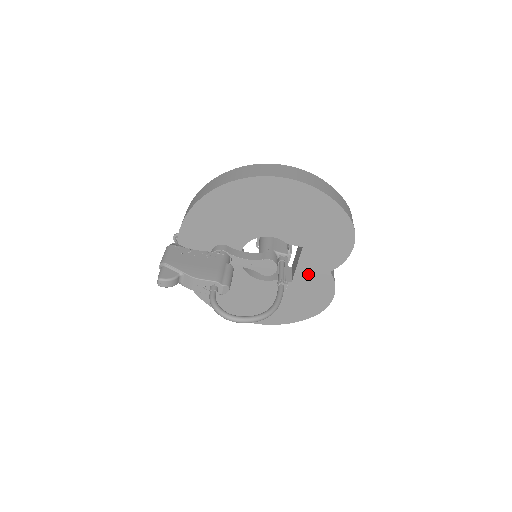
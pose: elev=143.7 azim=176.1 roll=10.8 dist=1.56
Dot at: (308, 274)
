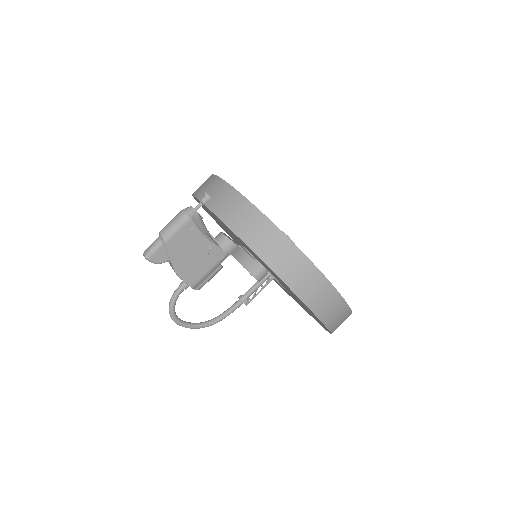
Dot at: (280, 285)
